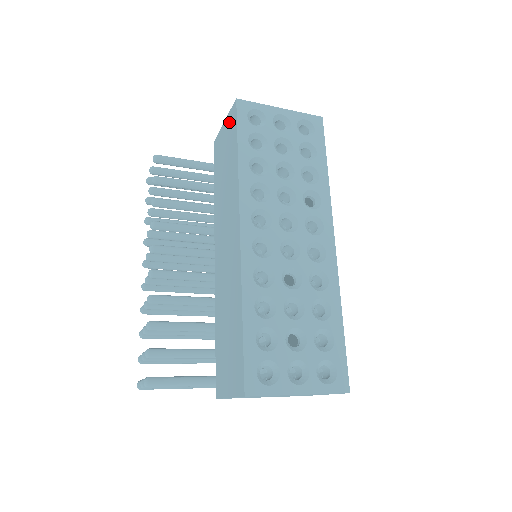
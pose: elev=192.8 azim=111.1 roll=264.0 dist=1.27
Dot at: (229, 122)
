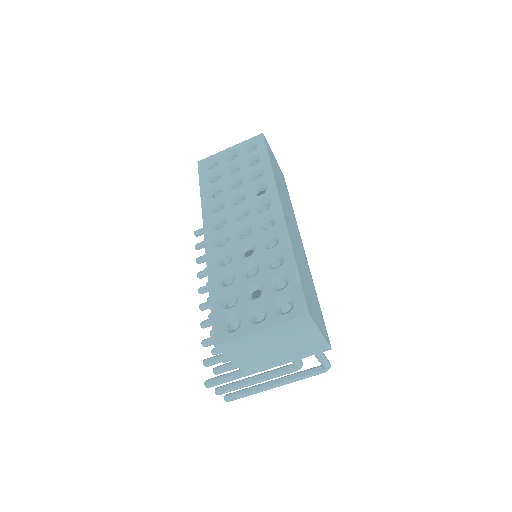
Dot at: occluded
